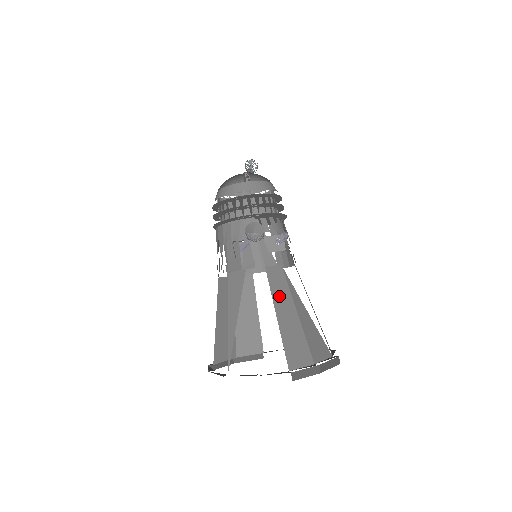
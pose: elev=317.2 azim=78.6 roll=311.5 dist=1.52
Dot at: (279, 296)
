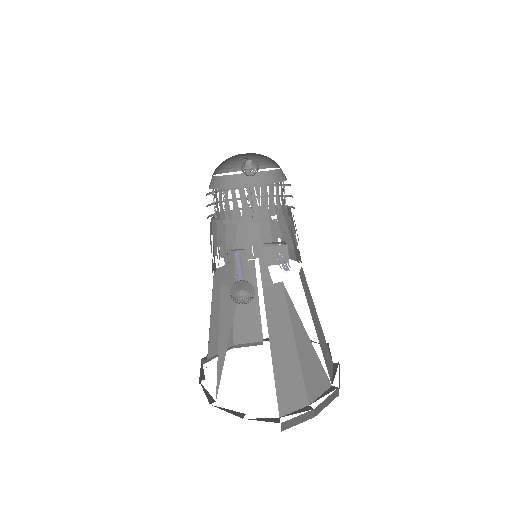
Dot at: (276, 324)
